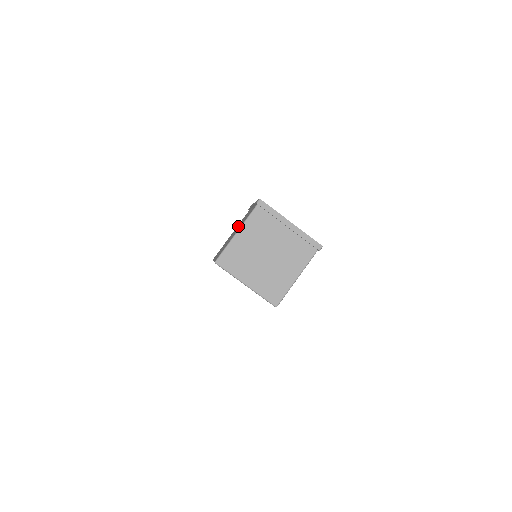
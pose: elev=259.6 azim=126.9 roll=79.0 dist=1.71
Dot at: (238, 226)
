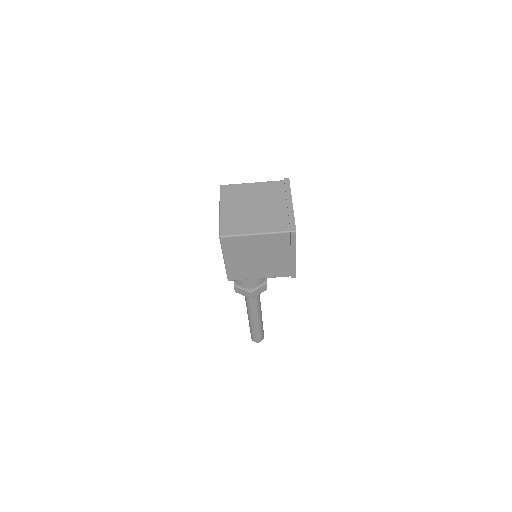
Dot at: occluded
